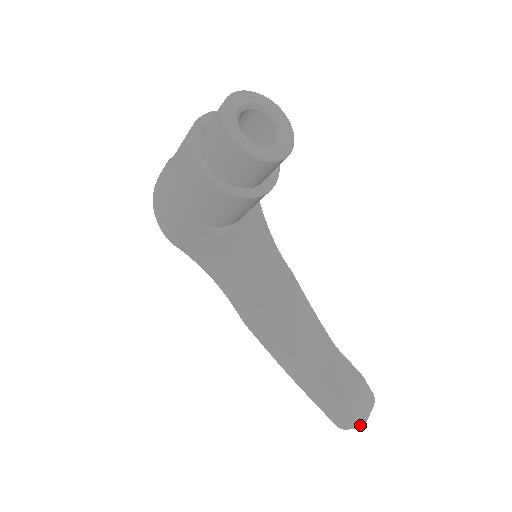
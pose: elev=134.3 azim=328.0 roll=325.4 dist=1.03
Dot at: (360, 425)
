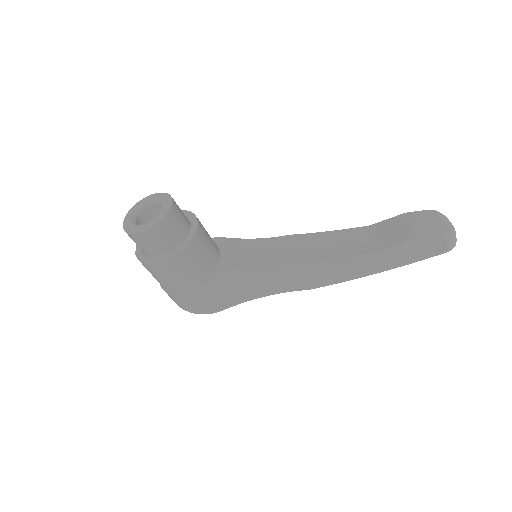
Dot at: (445, 231)
